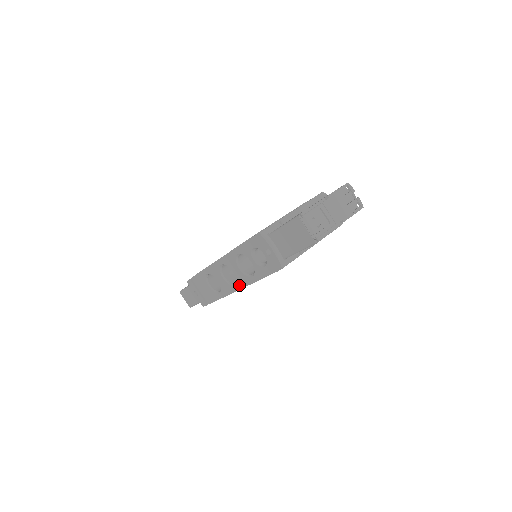
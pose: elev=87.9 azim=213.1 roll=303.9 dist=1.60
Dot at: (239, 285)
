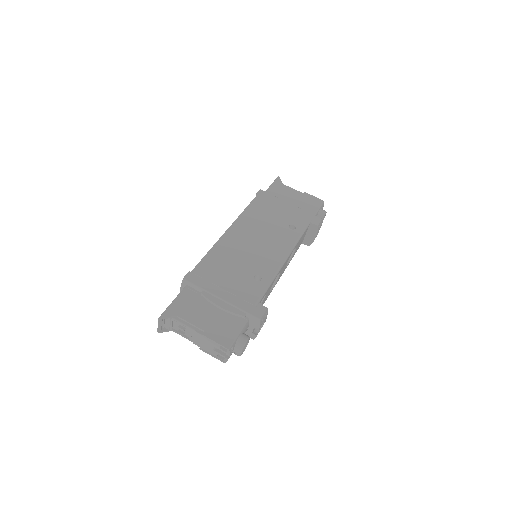
Dot at: occluded
